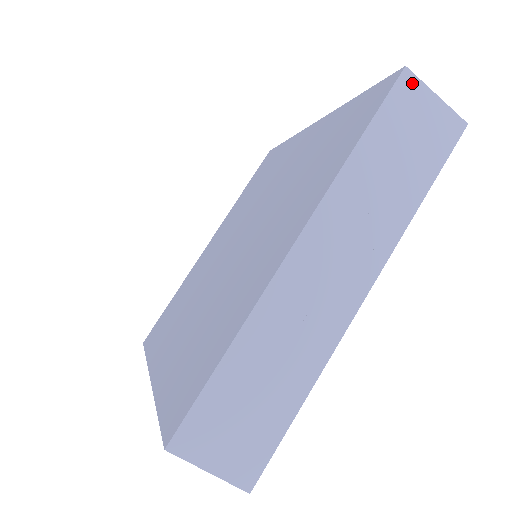
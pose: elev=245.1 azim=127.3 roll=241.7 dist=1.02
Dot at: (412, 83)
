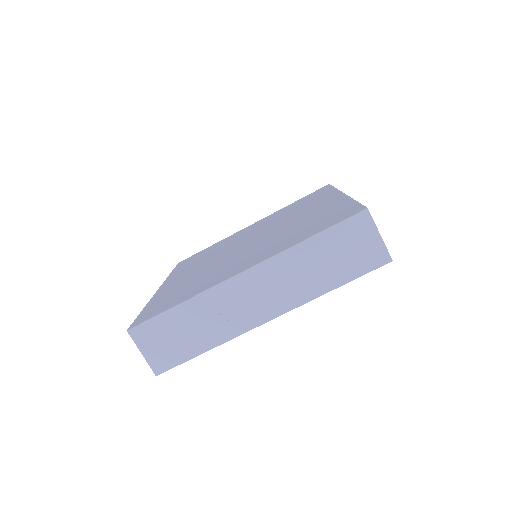
Dot at: occluded
